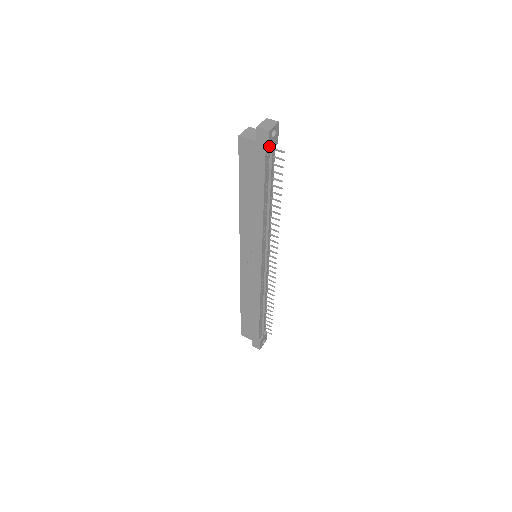
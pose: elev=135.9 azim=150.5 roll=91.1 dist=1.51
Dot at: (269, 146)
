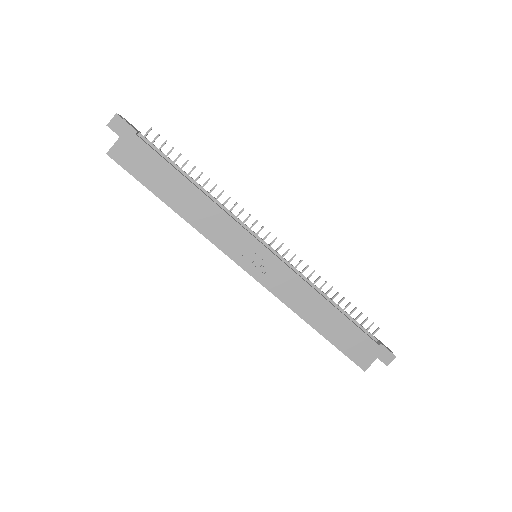
Dot at: (132, 128)
